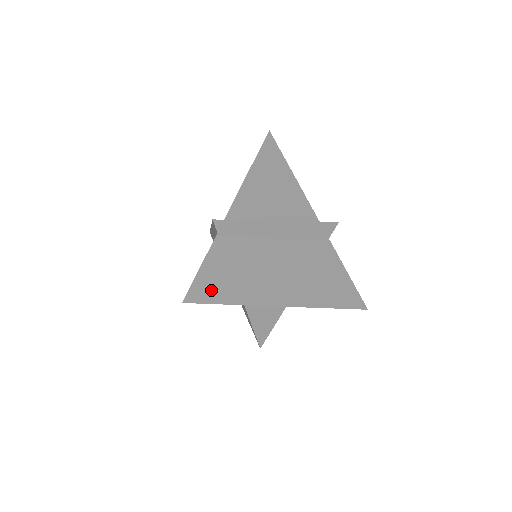
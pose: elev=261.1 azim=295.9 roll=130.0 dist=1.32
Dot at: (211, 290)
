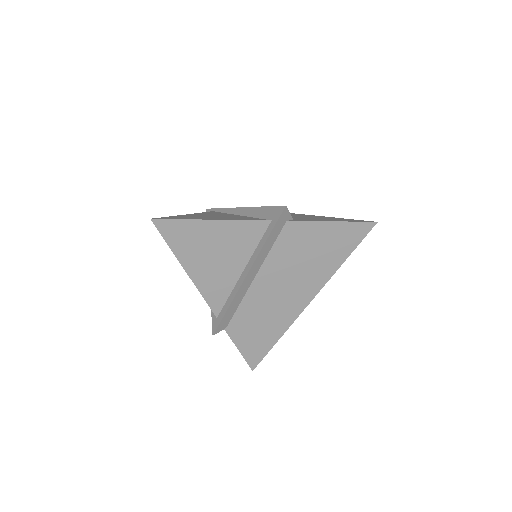
Dot at: (258, 351)
